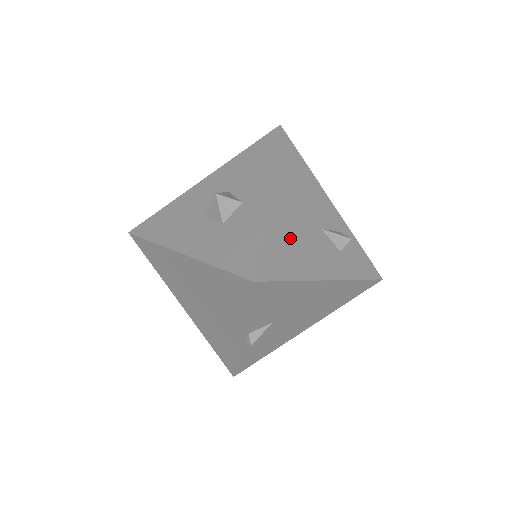
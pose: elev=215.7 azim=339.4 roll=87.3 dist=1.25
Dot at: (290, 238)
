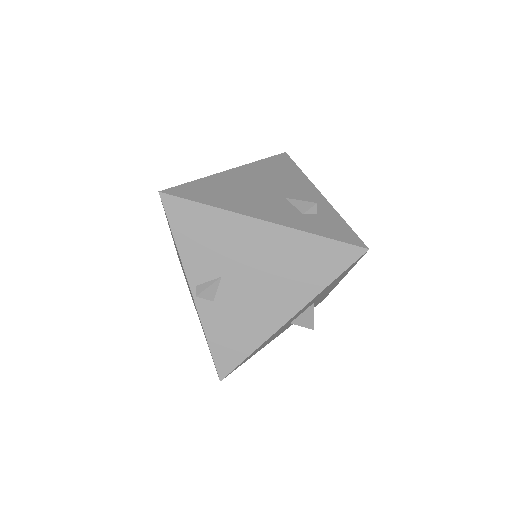
Dot at: (232, 190)
